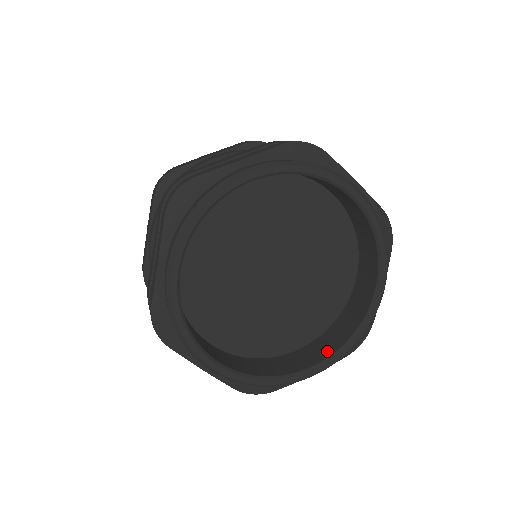
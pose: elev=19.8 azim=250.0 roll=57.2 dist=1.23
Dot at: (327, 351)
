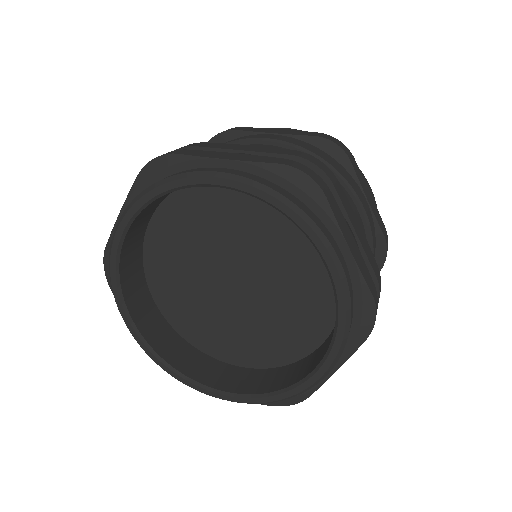
Dot at: (327, 346)
